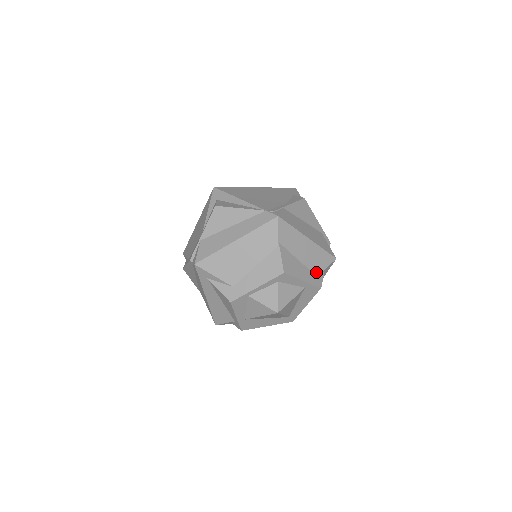
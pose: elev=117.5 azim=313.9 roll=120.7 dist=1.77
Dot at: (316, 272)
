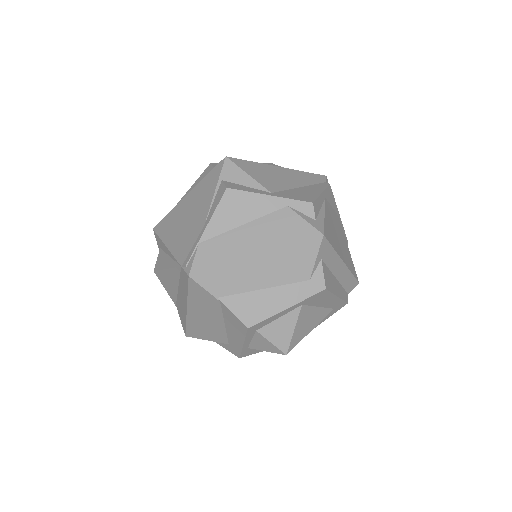
Dot at: (303, 277)
